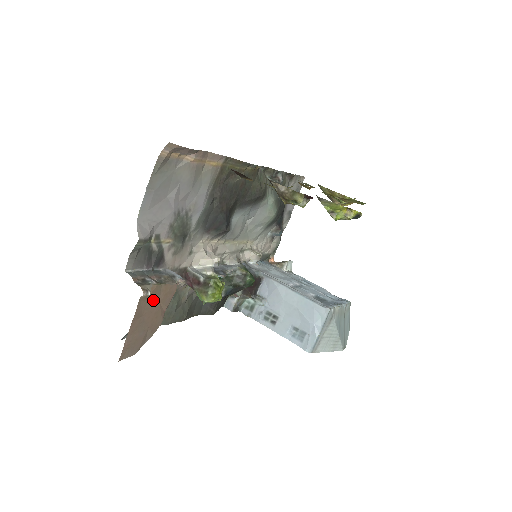
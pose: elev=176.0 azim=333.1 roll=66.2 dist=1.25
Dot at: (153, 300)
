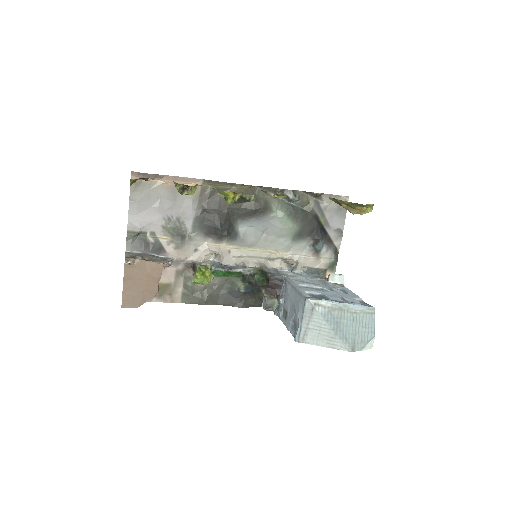
Dot at: (140, 270)
